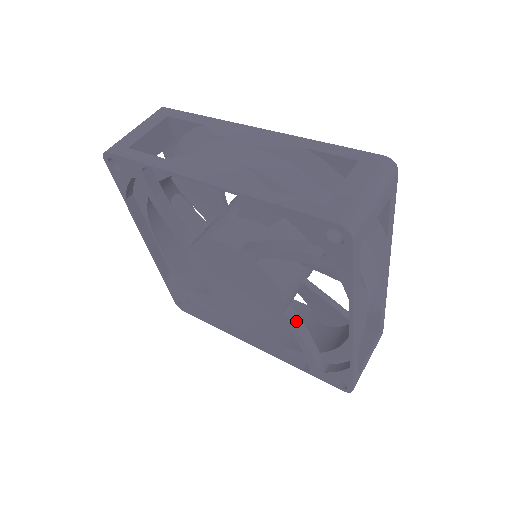
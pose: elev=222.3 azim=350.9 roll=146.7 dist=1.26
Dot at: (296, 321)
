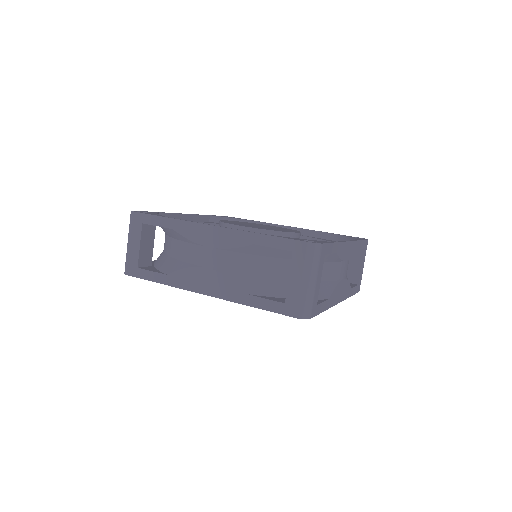
Dot at: occluded
